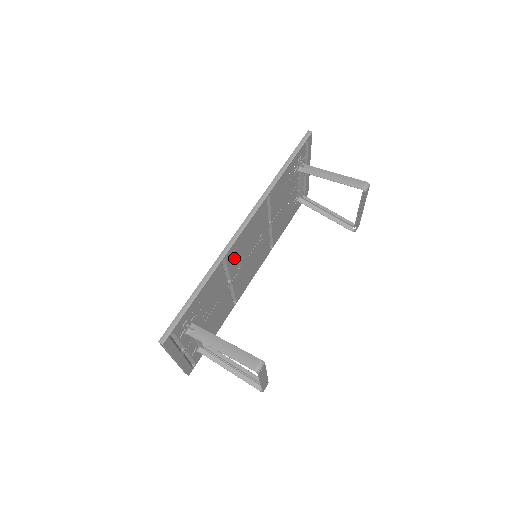
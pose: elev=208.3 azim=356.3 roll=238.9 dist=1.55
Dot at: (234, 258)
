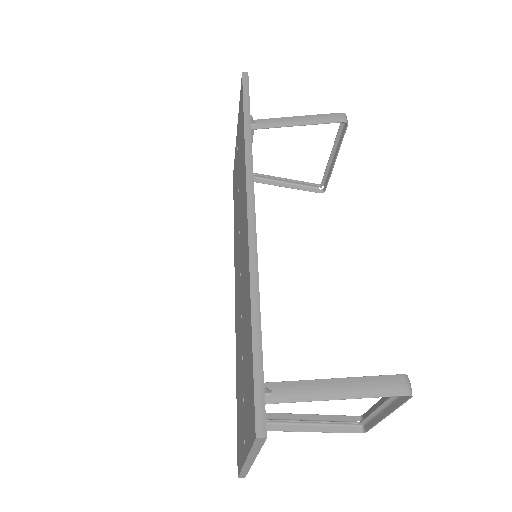
Dot at: occluded
